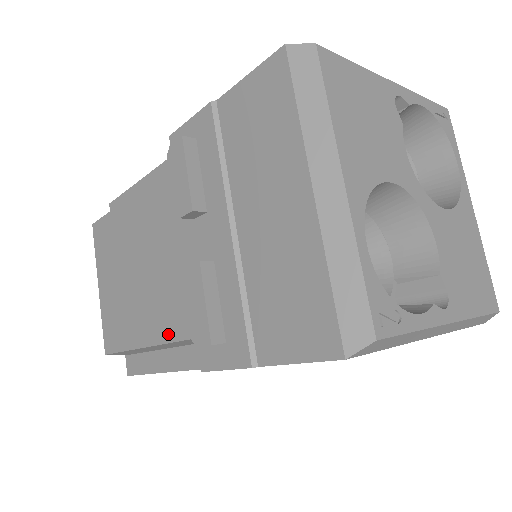
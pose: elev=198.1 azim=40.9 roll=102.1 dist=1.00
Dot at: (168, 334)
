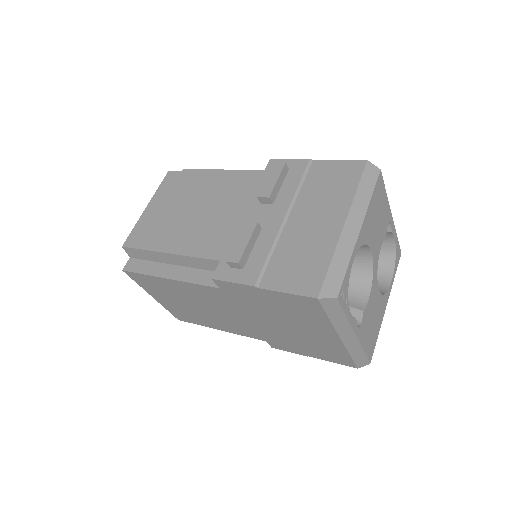
Dot at: (197, 252)
